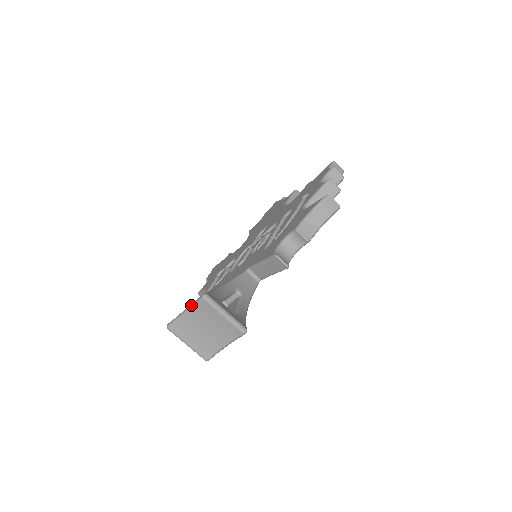
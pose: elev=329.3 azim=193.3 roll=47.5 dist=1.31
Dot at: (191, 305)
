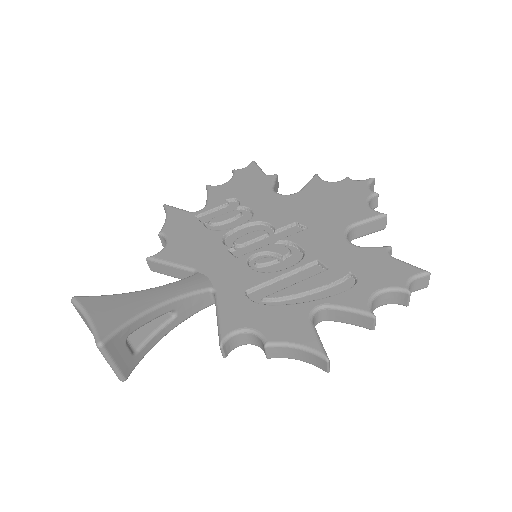
Dot at: (91, 326)
